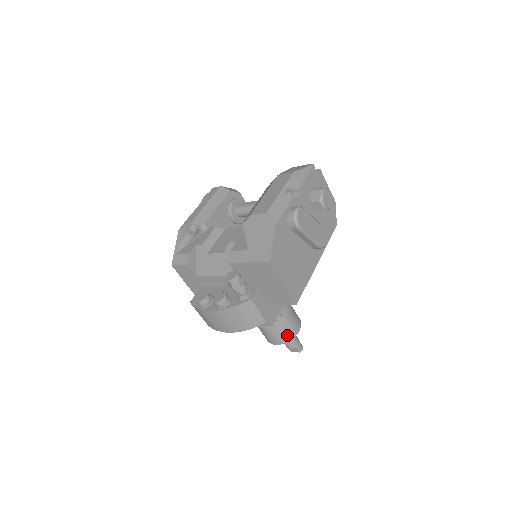
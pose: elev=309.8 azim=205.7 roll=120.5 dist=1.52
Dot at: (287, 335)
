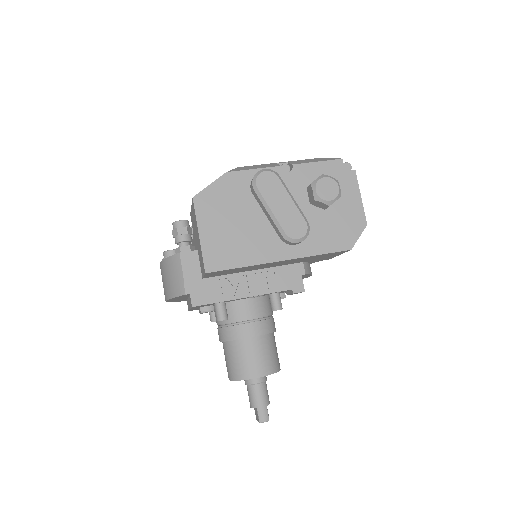
Dot at: (239, 369)
